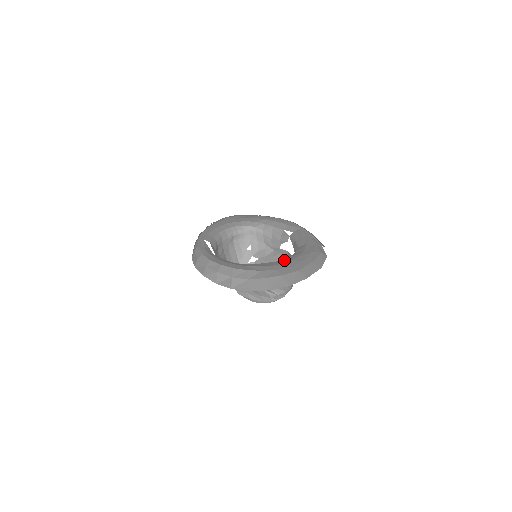
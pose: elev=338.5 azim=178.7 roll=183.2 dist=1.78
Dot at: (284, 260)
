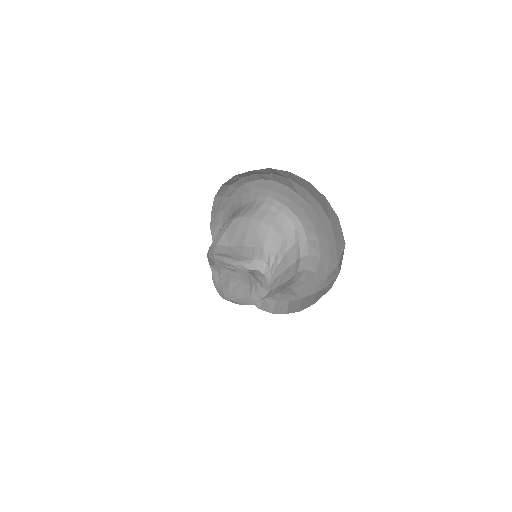
Dot at: (308, 230)
